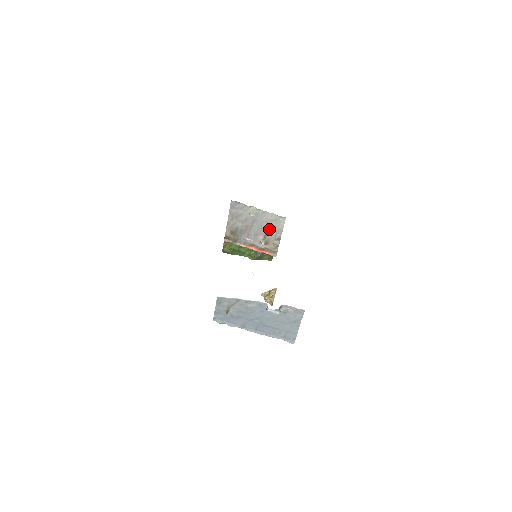
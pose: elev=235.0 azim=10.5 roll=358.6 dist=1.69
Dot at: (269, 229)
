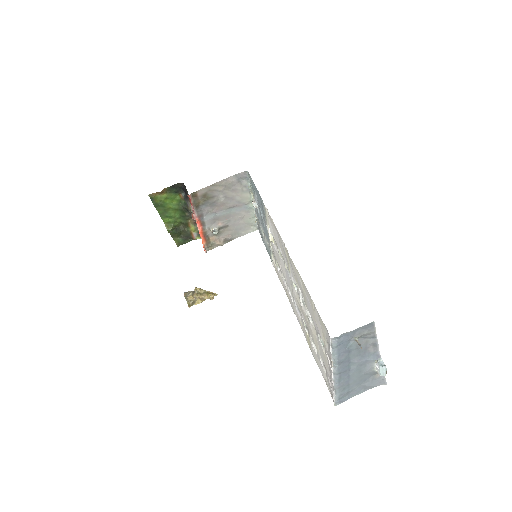
Dot at: (234, 225)
